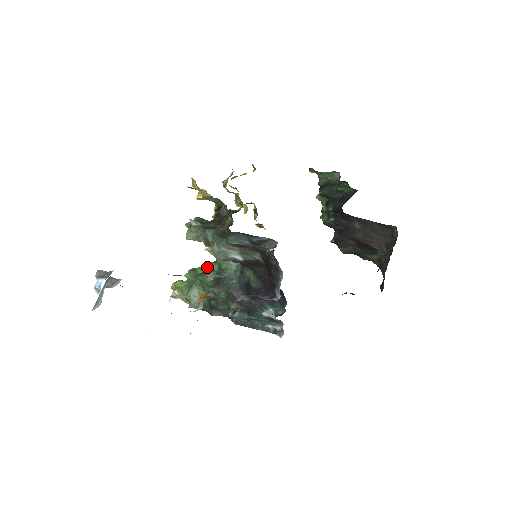
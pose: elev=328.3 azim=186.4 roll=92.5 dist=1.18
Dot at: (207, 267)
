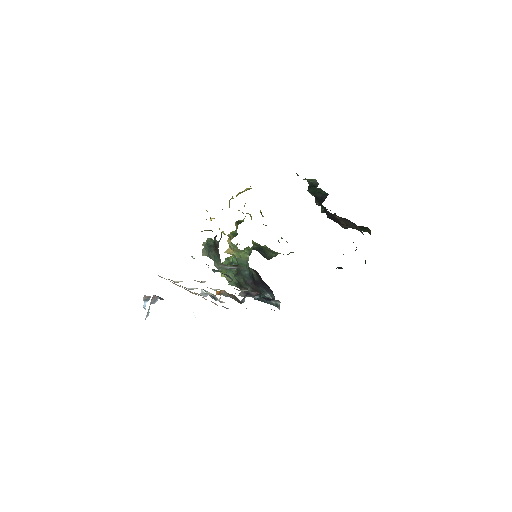
Dot at: (232, 260)
